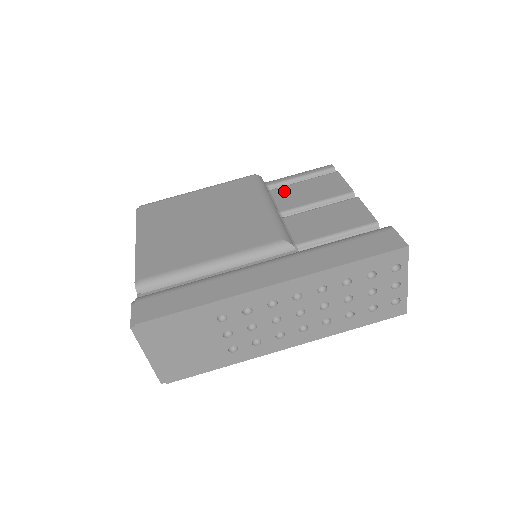
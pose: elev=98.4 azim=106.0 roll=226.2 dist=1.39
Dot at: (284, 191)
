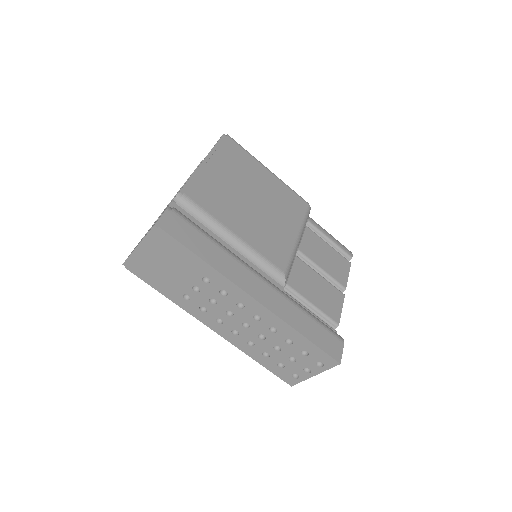
Dot at: (313, 237)
